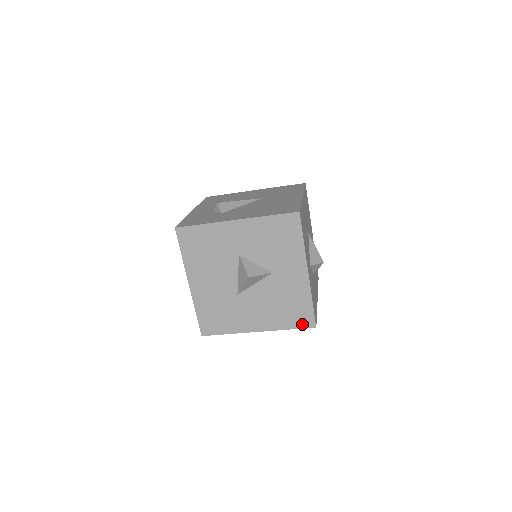
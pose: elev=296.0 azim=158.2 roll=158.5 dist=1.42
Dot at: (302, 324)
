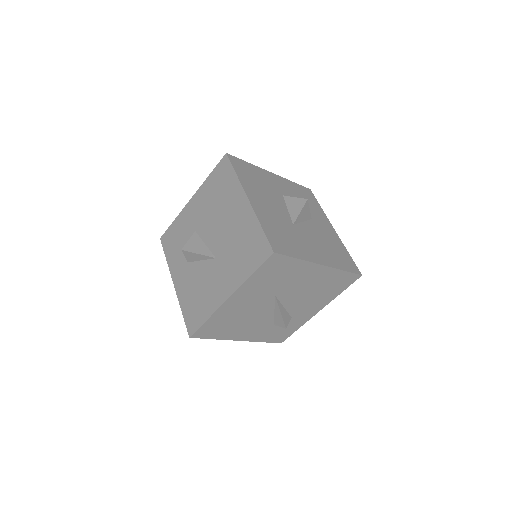
Dot at: (351, 269)
